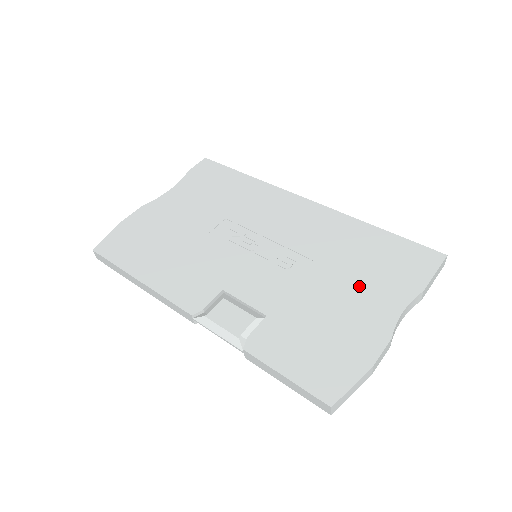
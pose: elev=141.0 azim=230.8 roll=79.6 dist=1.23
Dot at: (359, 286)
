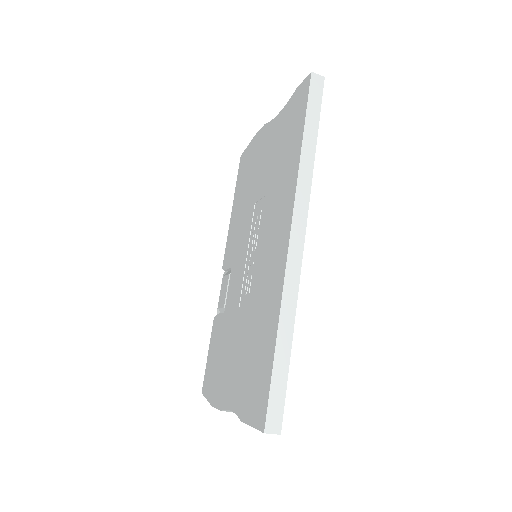
Dot at: (239, 362)
